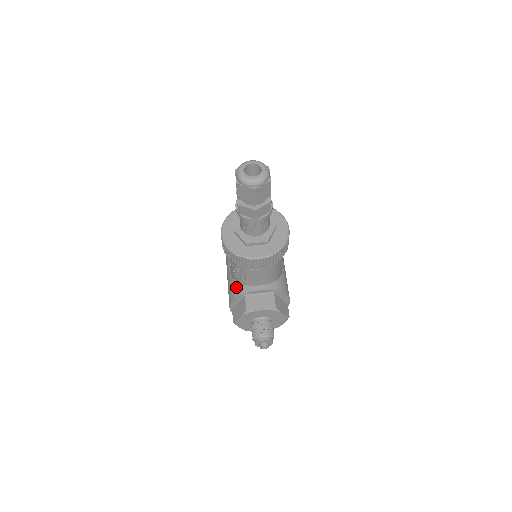
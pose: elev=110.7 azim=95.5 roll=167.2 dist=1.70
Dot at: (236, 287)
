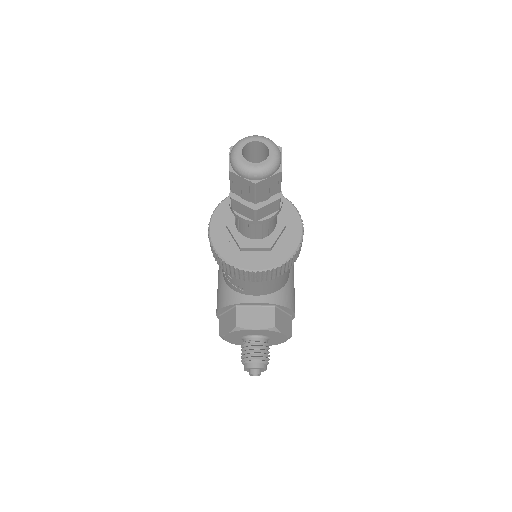
Dot at: (226, 292)
